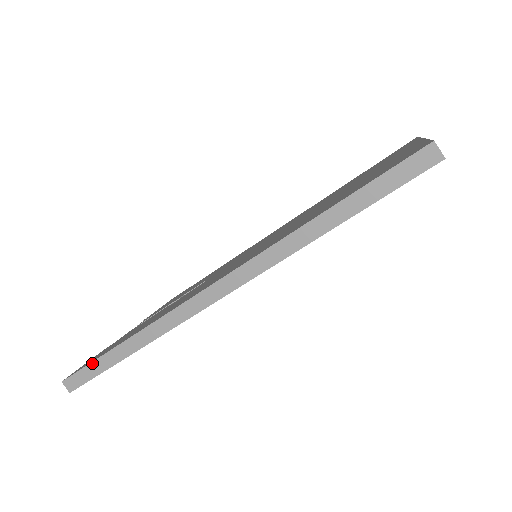
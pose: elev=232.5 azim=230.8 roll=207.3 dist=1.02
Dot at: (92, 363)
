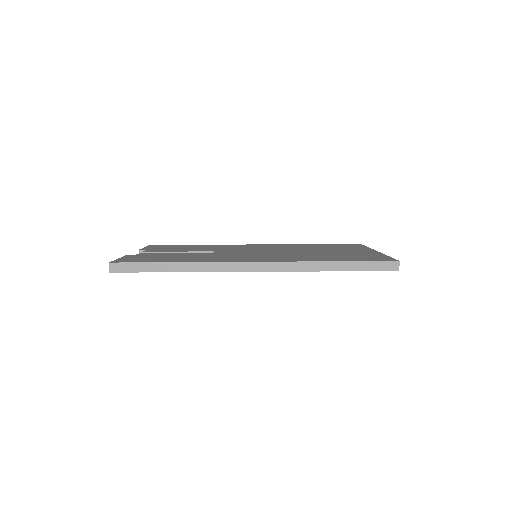
Dot at: (143, 263)
